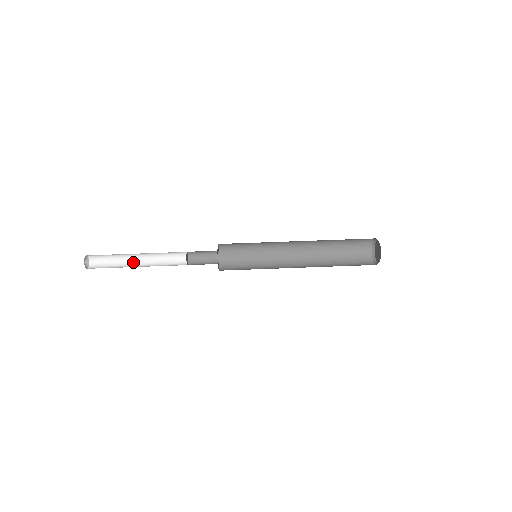
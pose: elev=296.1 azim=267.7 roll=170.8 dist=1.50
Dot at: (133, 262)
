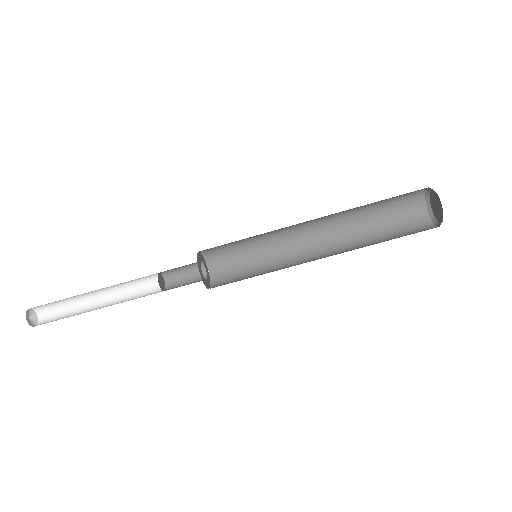
Dot at: (92, 301)
